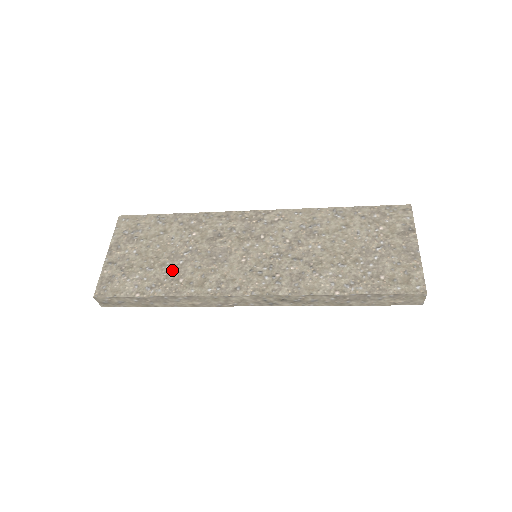
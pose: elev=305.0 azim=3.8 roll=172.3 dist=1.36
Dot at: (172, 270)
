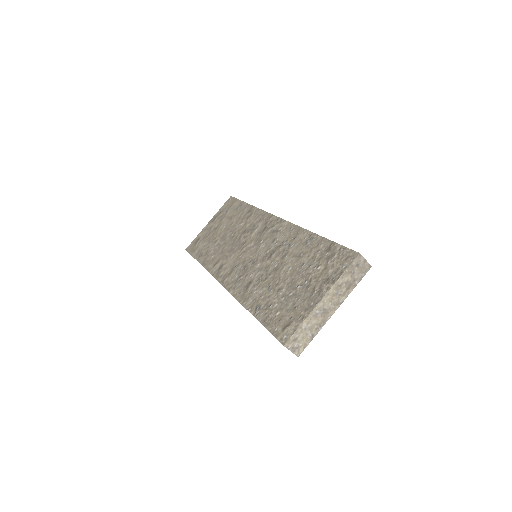
Dot at: (215, 247)
